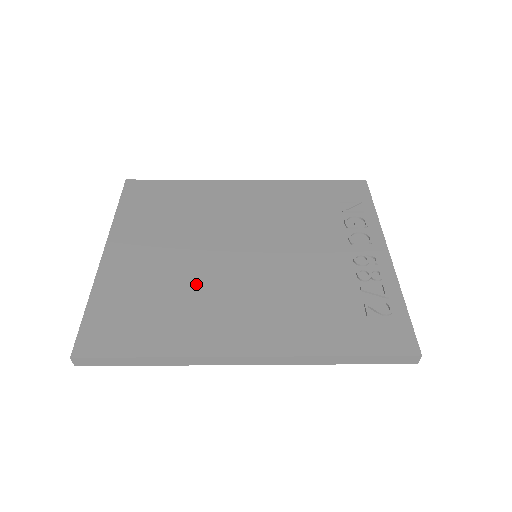
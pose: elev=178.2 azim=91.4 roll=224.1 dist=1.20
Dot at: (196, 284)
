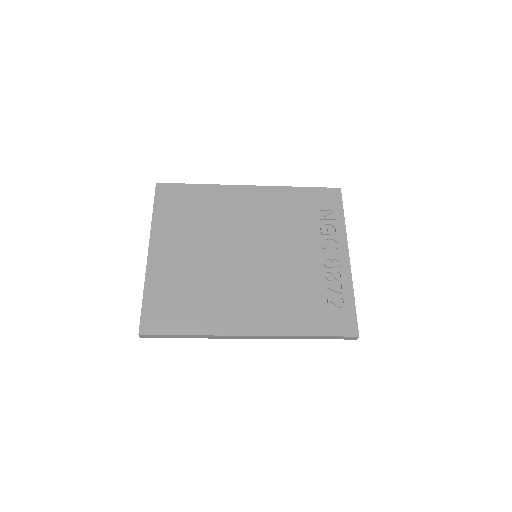
Dot at: (215, 281)
